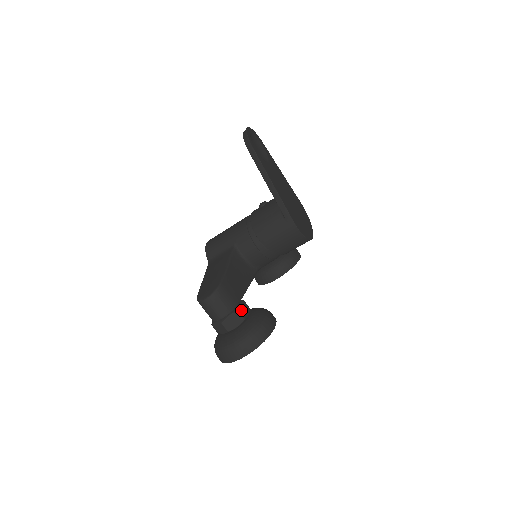
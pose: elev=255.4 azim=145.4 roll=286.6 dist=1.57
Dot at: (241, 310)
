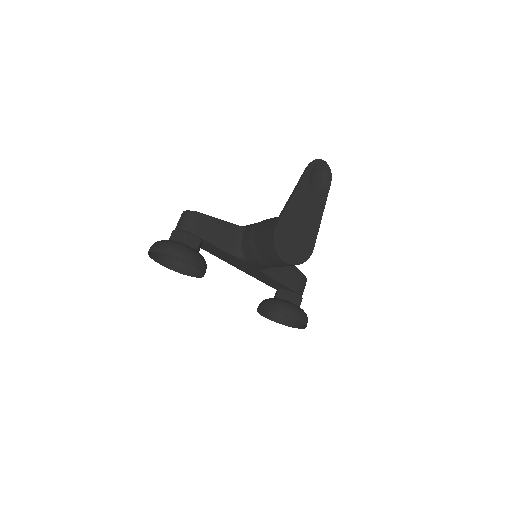
Dot at: (189, 236)
